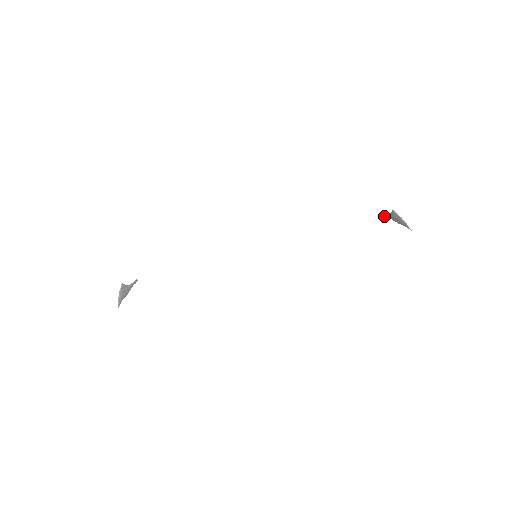
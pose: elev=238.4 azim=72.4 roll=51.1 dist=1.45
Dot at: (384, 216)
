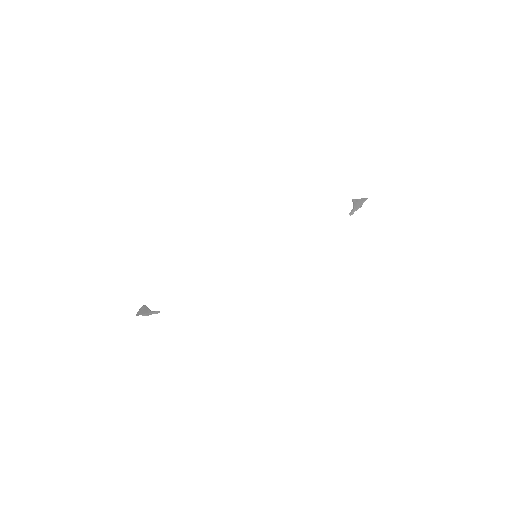
Dot at: (352, 214)
